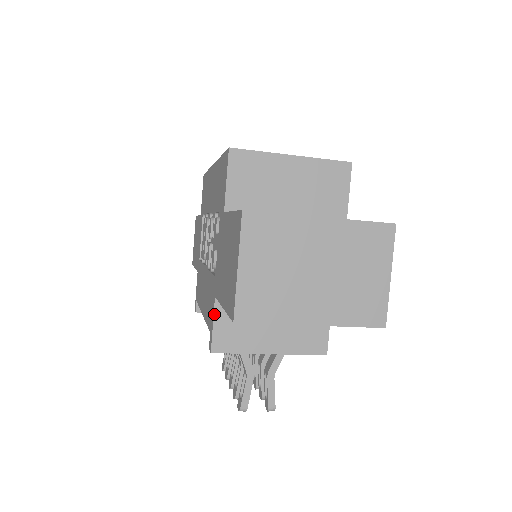
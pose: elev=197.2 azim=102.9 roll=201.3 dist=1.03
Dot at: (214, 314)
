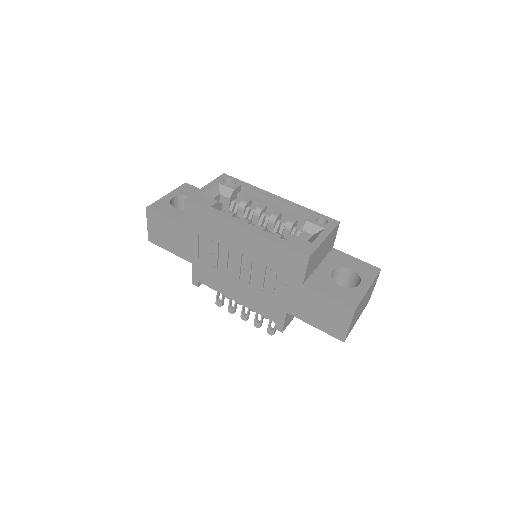
Dot at: (285, 319)
